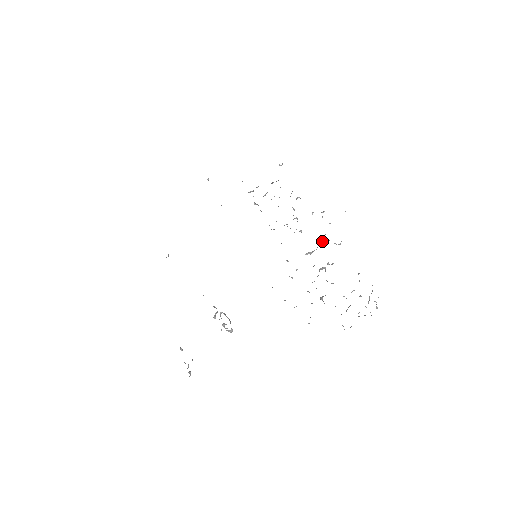
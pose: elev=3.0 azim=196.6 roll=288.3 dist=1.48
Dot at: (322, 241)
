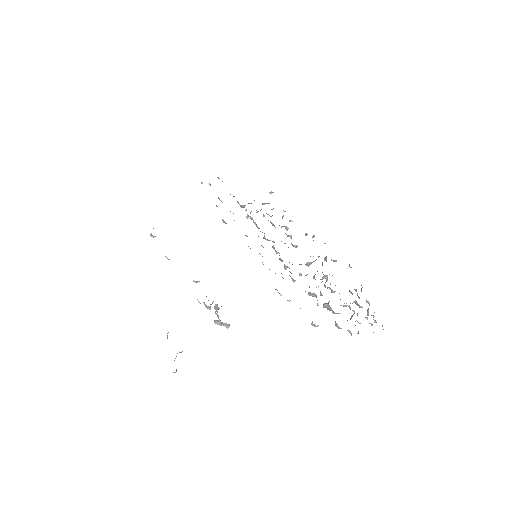
Dot at: (319, 256)
